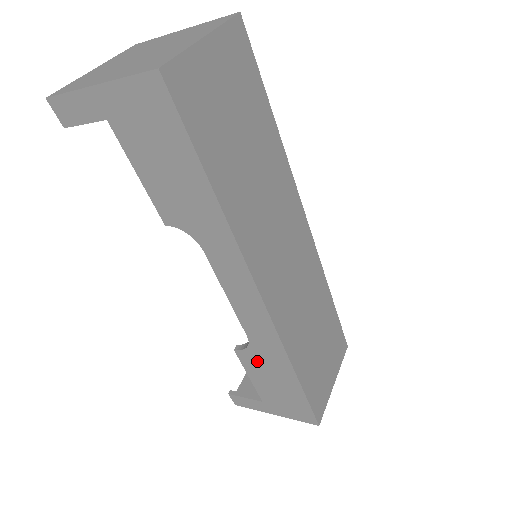
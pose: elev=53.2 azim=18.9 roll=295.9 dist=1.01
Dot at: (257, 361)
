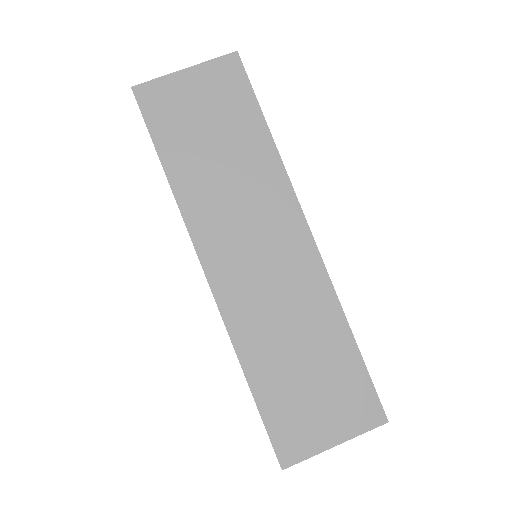
Dot at: occluded
